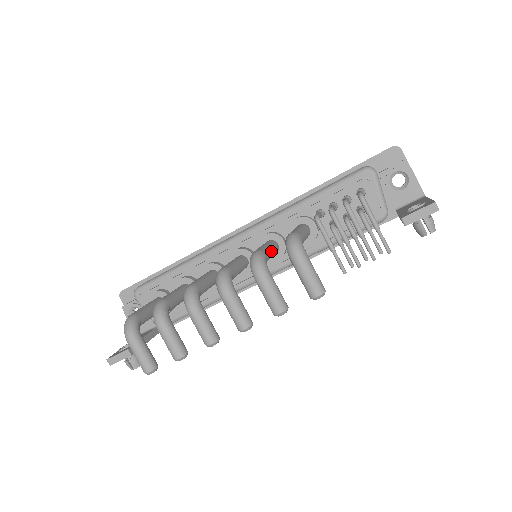
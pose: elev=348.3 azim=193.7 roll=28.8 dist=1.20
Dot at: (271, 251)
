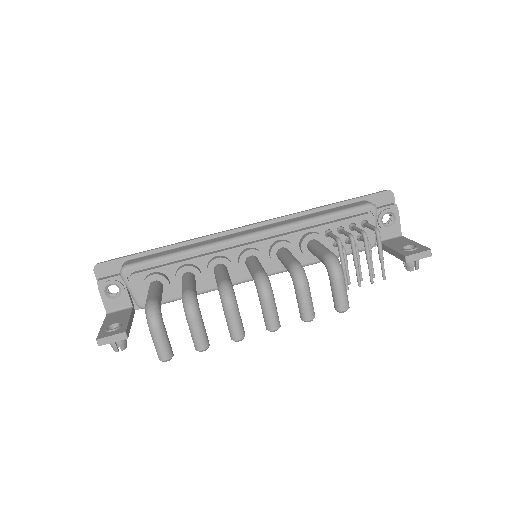
Dot at: occluded
